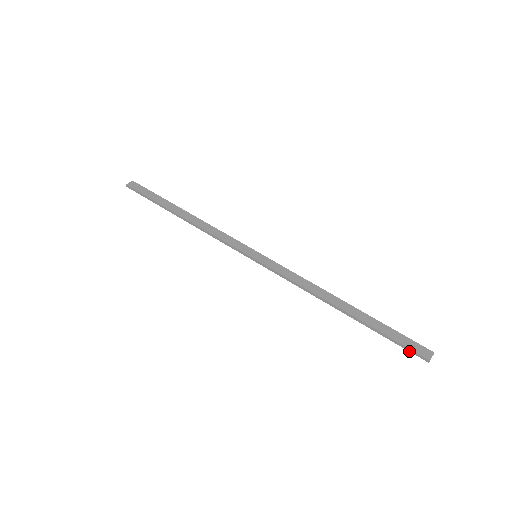
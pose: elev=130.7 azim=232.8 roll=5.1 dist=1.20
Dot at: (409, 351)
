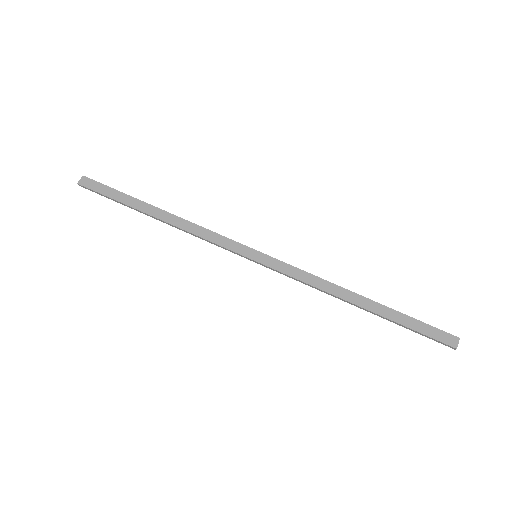
Dot at: occluded
